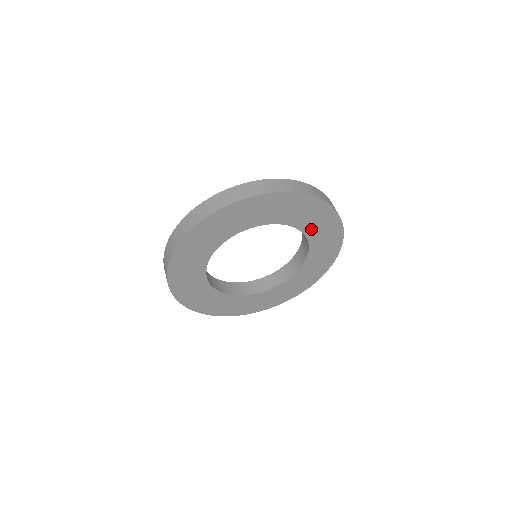
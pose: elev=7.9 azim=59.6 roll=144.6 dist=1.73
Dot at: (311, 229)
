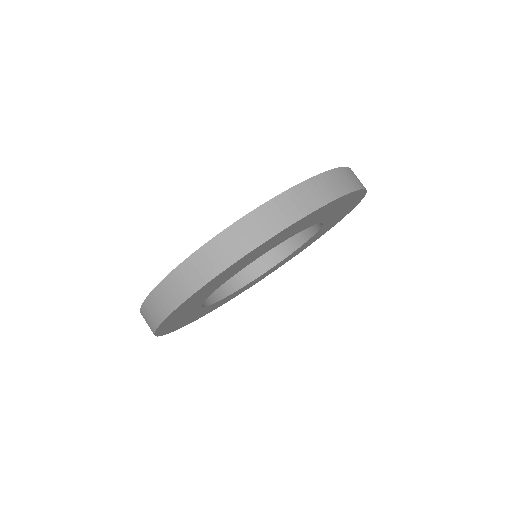
Dot at: (331, 215)
